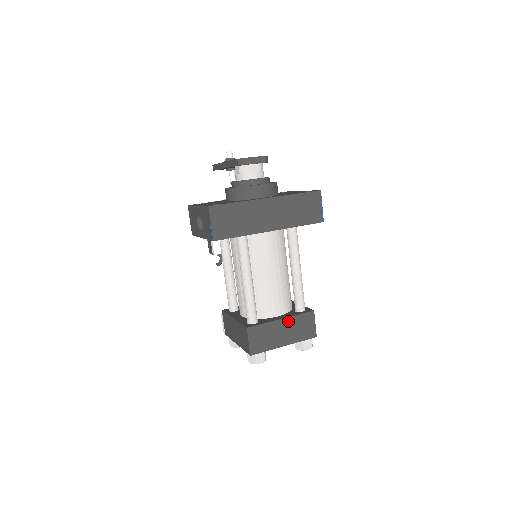
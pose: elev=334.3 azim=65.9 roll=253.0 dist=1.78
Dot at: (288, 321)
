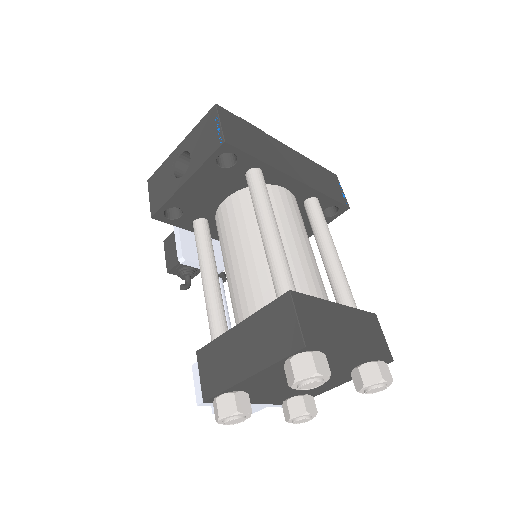
Dot at: (347, 312)
